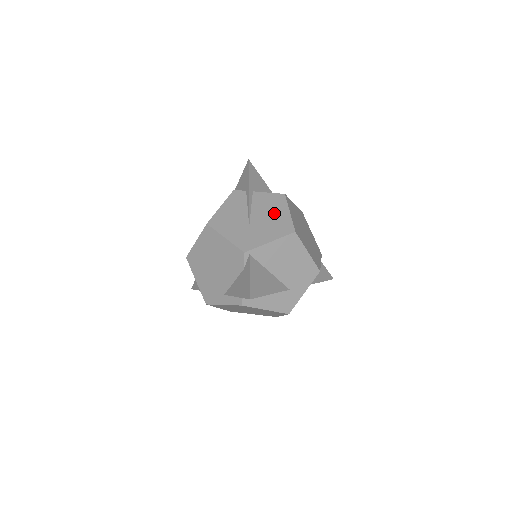
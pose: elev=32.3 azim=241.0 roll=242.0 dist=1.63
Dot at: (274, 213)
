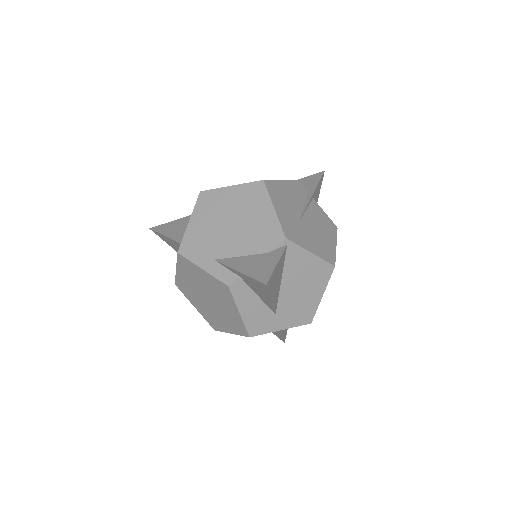
Dot at: (324, 233)
